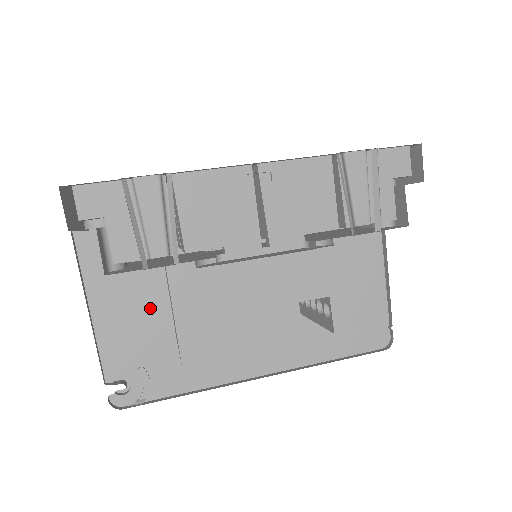
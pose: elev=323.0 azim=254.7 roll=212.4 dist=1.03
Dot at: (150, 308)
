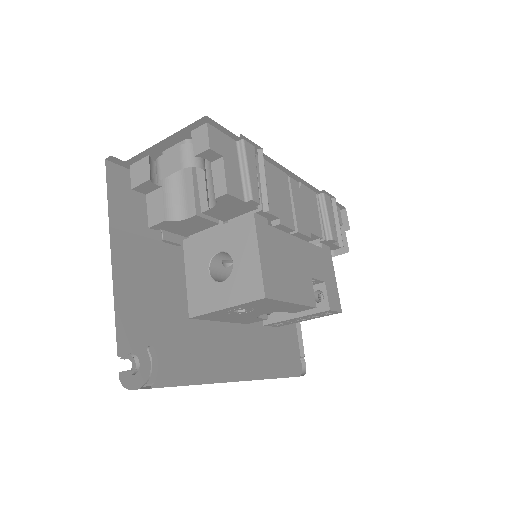
Dot at: (160, 288)
